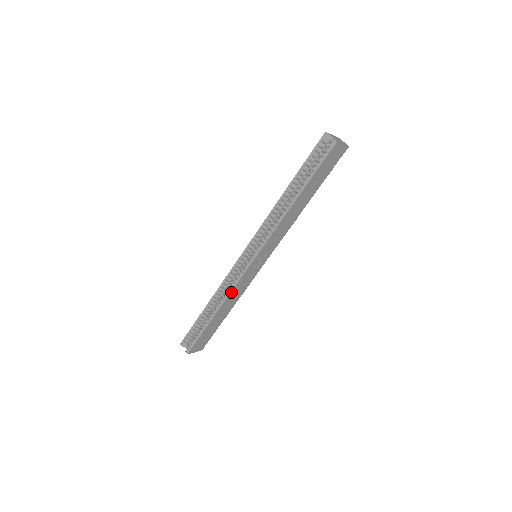
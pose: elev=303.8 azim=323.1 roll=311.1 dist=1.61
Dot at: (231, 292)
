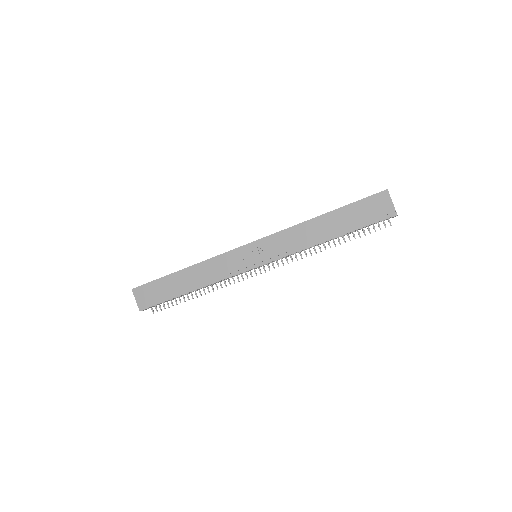
Dot at: (212, 259)
